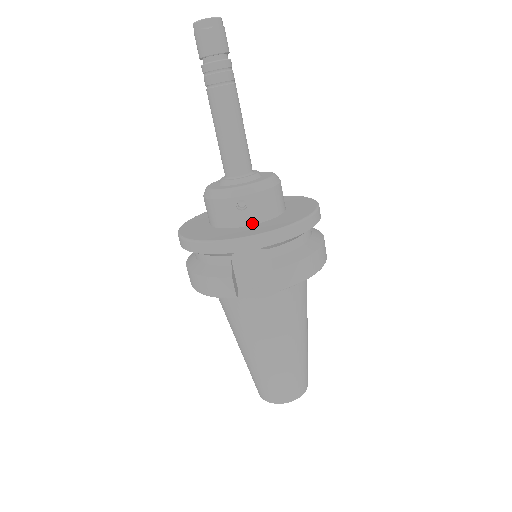
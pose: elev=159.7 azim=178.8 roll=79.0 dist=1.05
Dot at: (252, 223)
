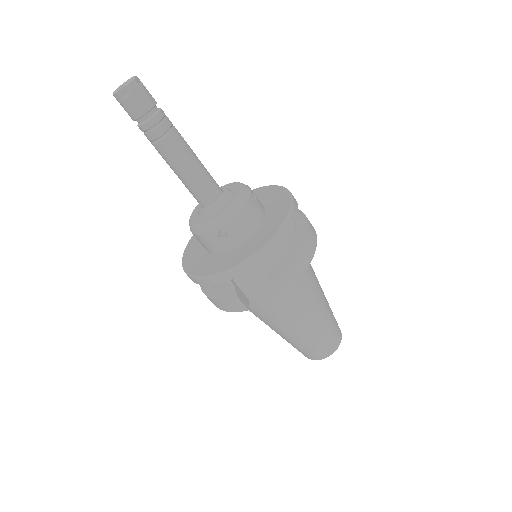
Dot at: (238, 244)
